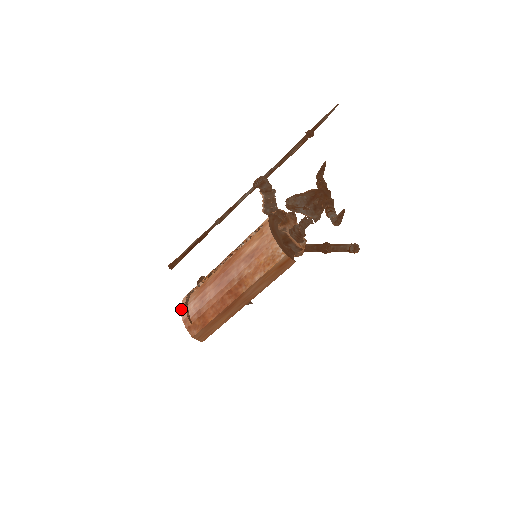
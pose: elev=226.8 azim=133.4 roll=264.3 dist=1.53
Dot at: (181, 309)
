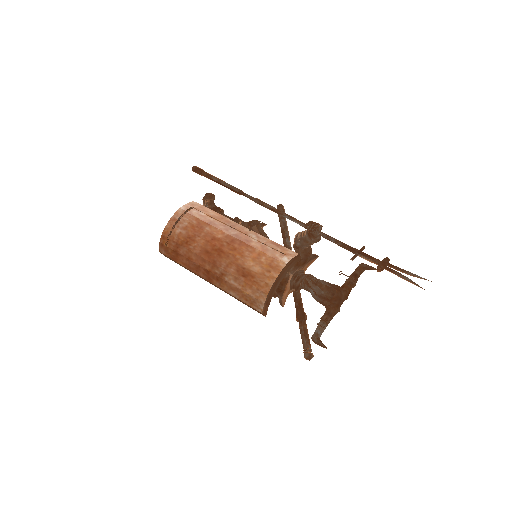
Dot at: (169, 221)
